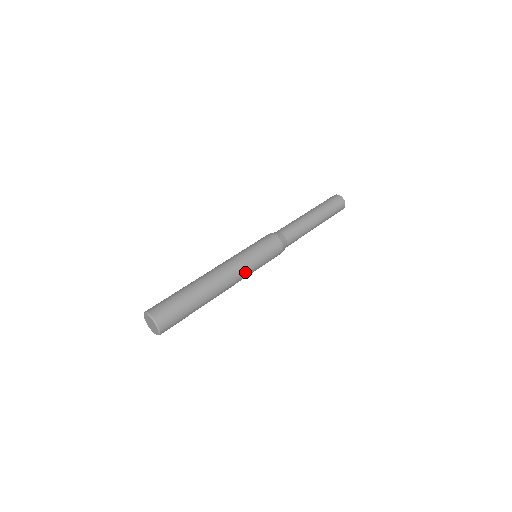
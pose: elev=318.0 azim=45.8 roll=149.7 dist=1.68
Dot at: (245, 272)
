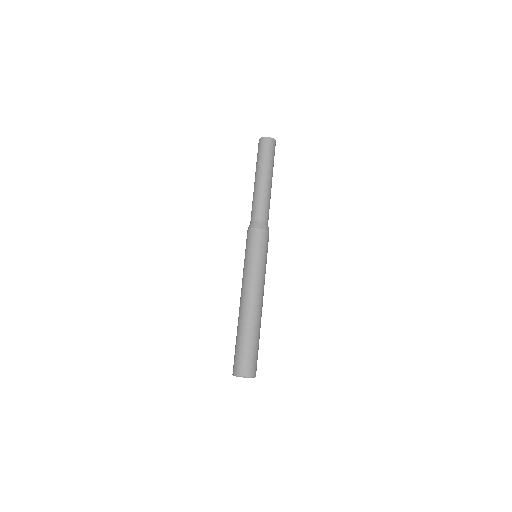
Dot at: (264, 281)
